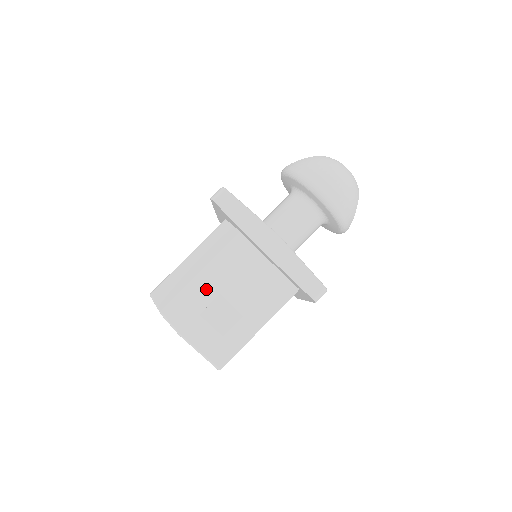
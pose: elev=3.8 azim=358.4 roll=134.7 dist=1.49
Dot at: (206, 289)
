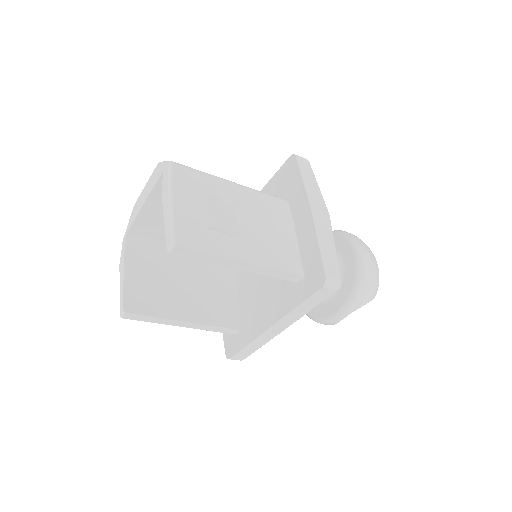
Dot at: (227, 192)
